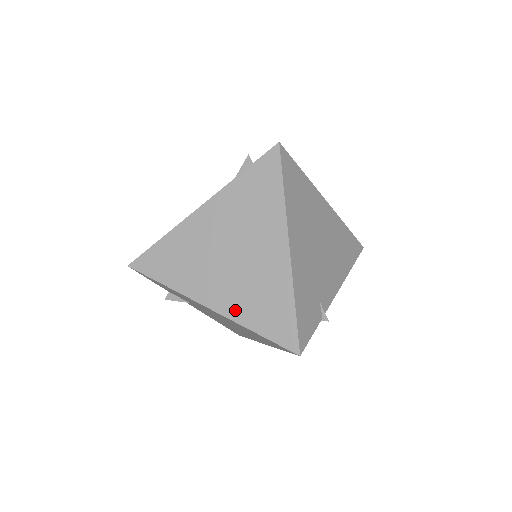
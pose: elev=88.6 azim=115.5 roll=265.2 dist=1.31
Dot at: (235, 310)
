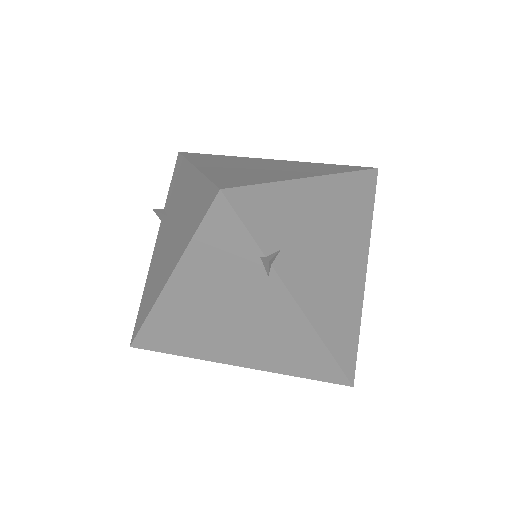
Dot at: (213, 171)
